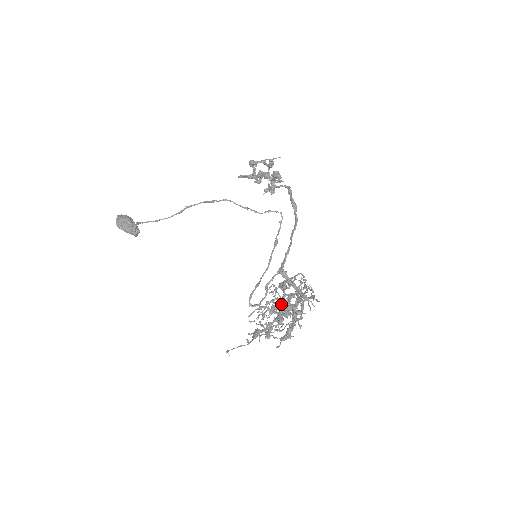
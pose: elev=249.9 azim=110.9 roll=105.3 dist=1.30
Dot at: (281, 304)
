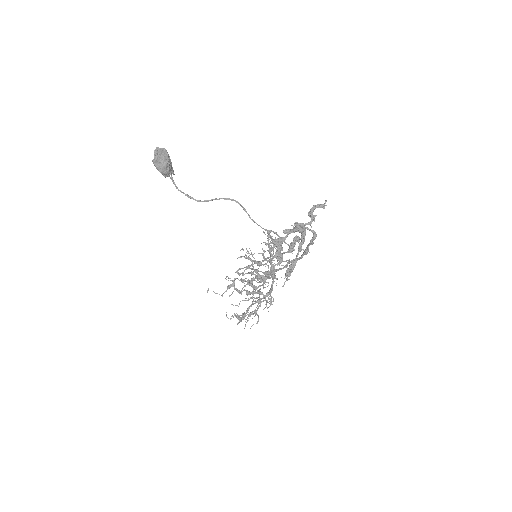
Dot at: (257, 277)
